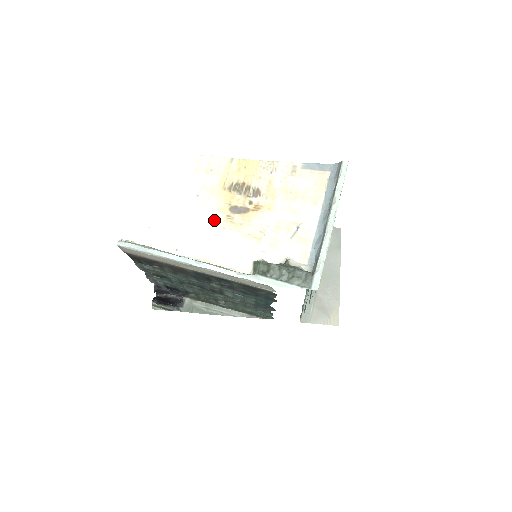
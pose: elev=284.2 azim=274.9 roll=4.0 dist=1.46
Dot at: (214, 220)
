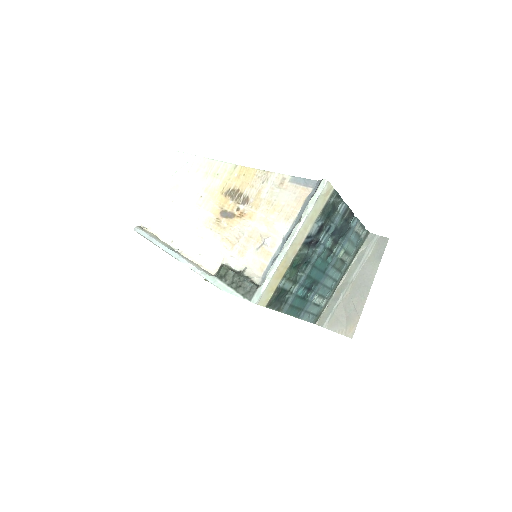
Dot at: (206, 220)
